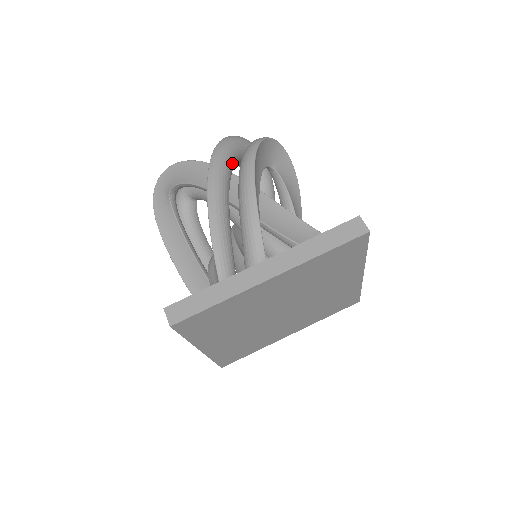
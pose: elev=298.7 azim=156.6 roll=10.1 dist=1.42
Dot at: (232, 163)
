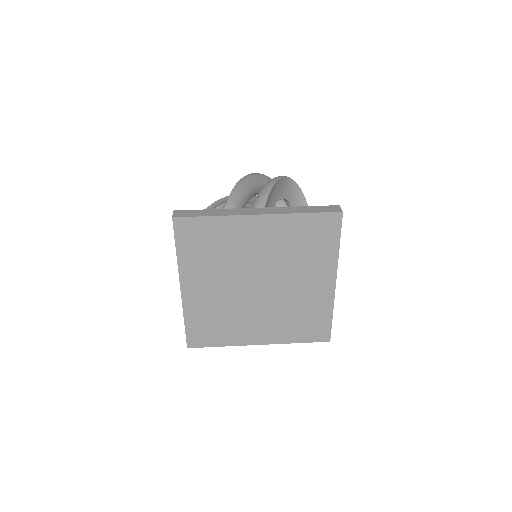
Dot at: occluded
